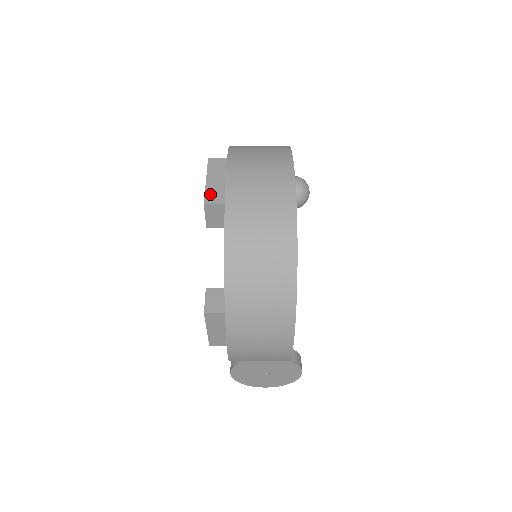
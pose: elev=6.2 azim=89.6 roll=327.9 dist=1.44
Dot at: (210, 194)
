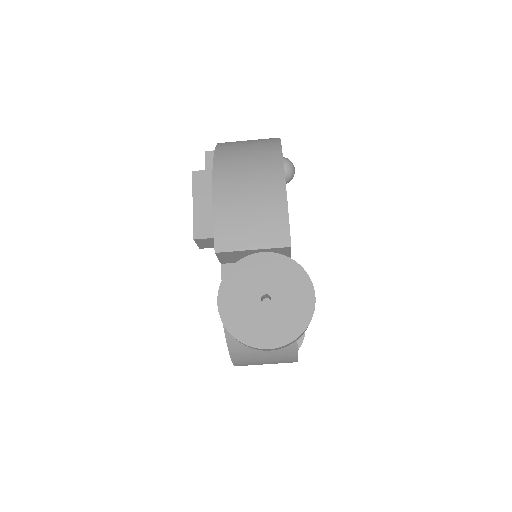
Dot at: occluded
